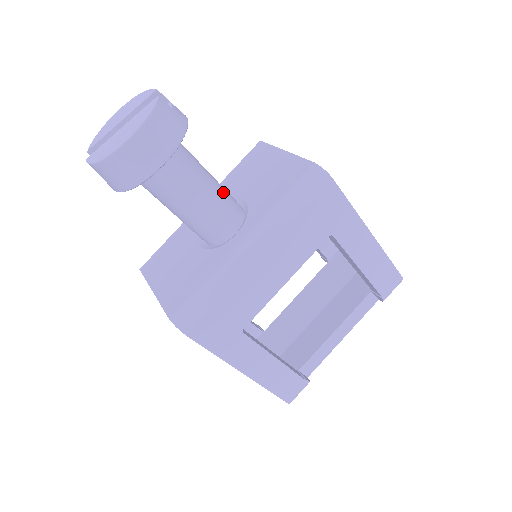
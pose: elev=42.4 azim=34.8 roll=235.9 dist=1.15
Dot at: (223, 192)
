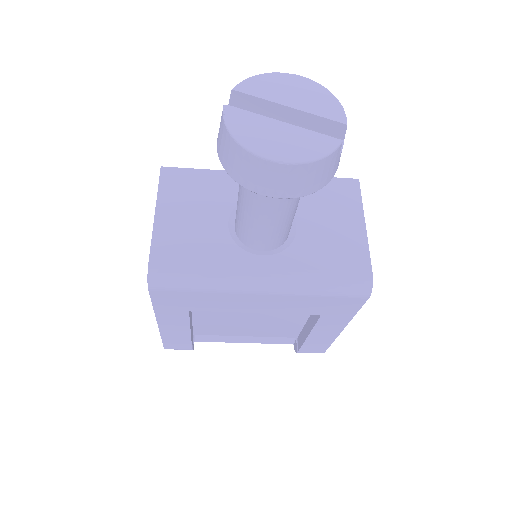
Dot at: (291, 221)
